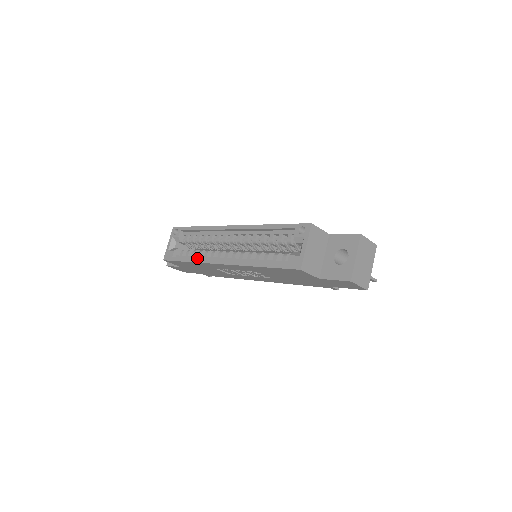
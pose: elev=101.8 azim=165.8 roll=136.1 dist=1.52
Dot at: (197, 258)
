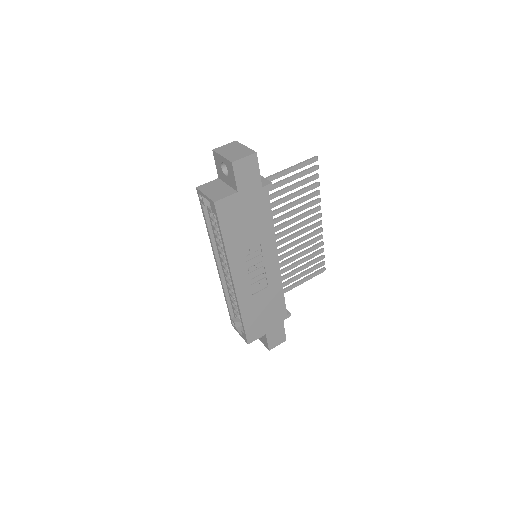
Dot at: occluded
